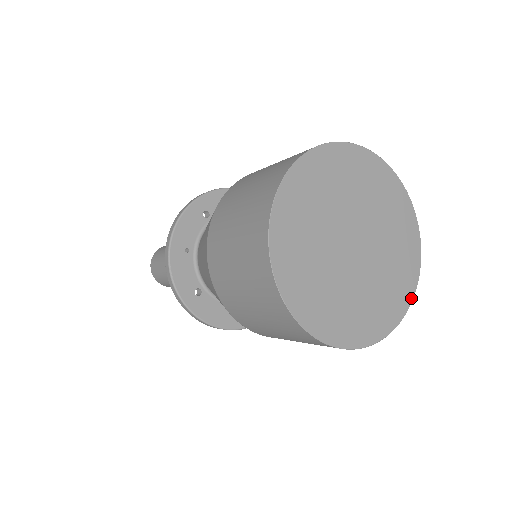
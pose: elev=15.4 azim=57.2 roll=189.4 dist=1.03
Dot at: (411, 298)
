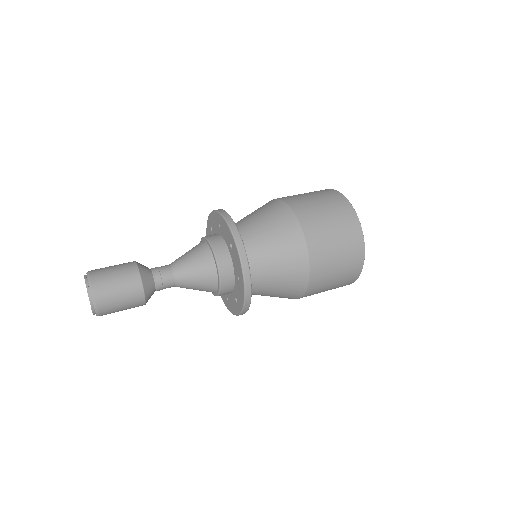
Dot at: occluded
